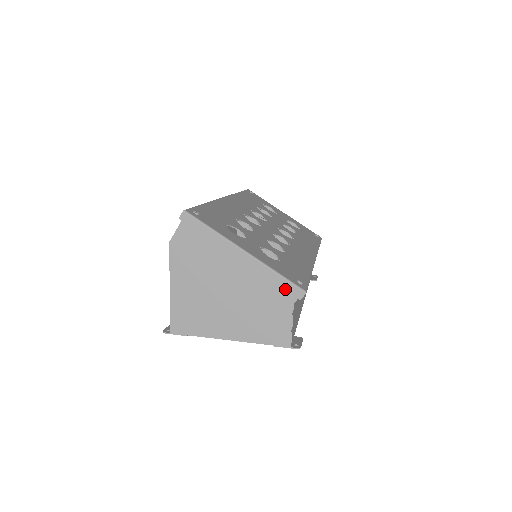
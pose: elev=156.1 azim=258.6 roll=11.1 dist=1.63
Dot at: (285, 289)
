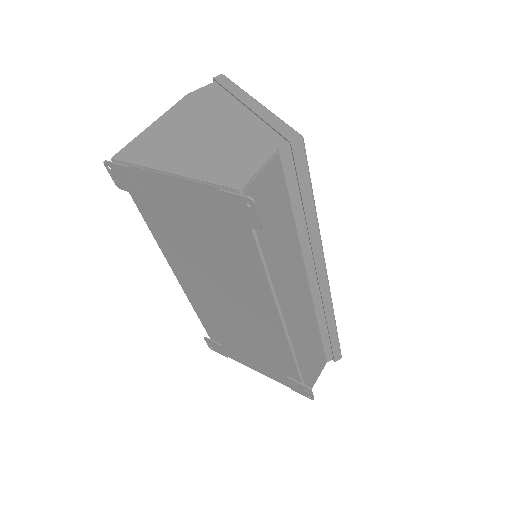
Dot at: (279, 131)
